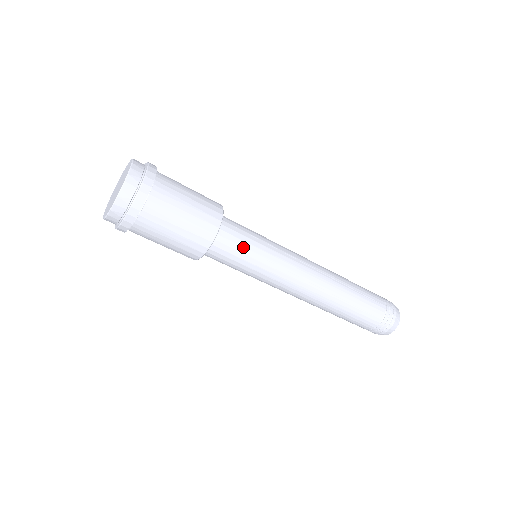
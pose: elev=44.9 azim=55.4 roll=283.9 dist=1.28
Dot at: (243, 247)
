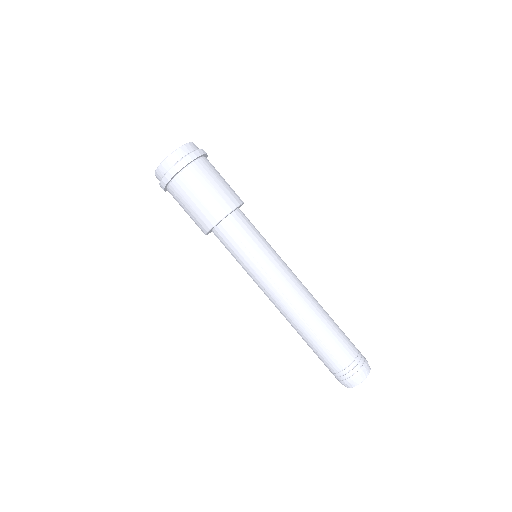
Dot at: occluded
